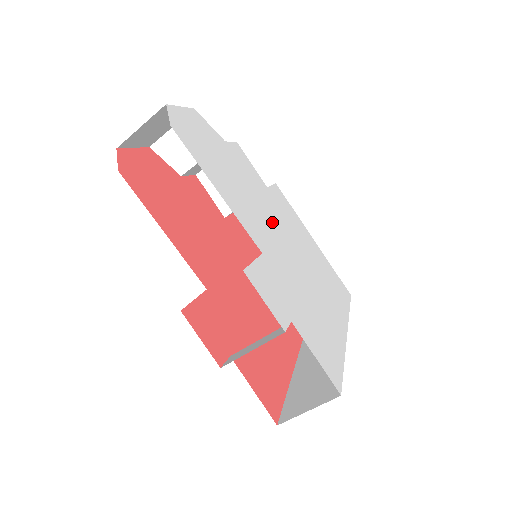
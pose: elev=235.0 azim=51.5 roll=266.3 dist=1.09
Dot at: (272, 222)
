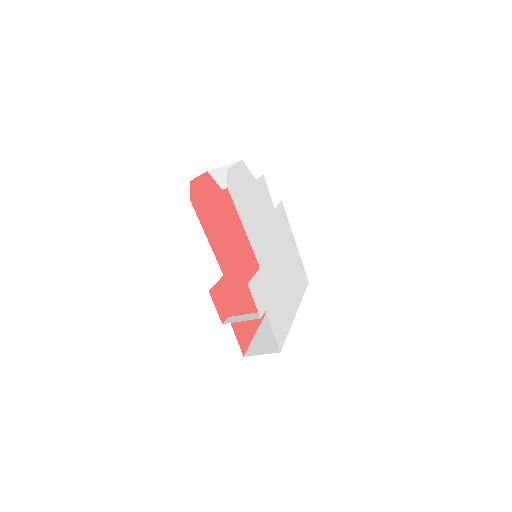
Dot at: (271, 239)
